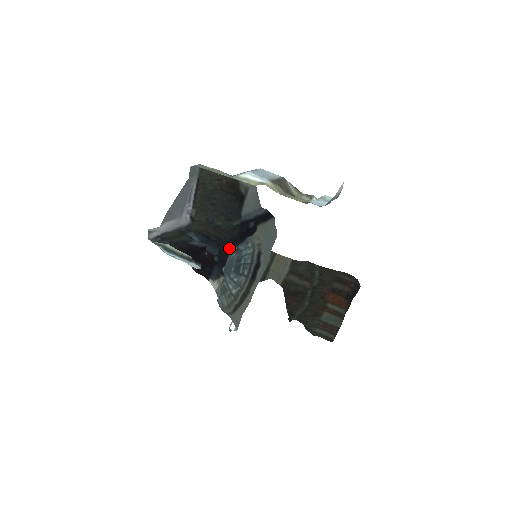
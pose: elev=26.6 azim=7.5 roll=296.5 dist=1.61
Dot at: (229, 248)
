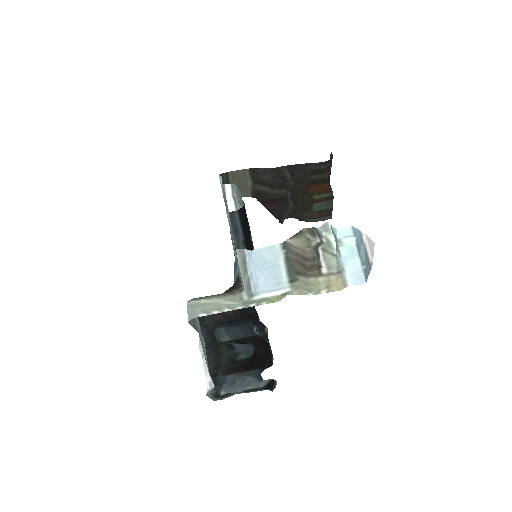
Dot at: occluded
